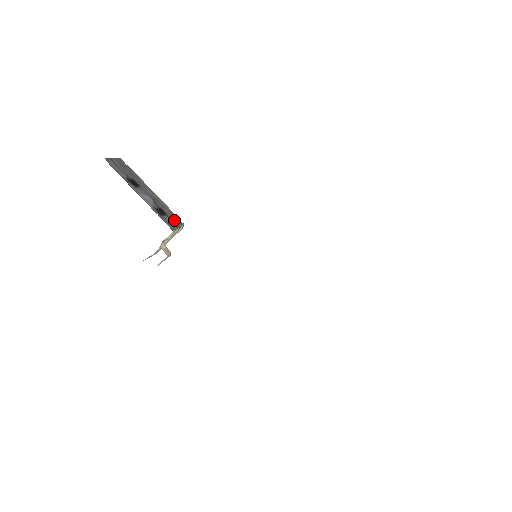
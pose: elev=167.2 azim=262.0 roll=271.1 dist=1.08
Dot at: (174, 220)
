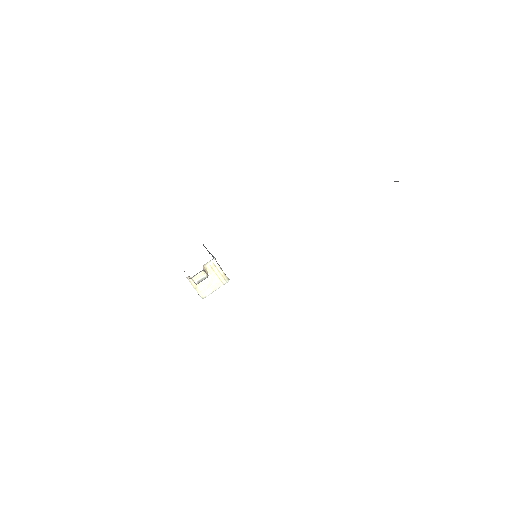
Dot at: occluded
